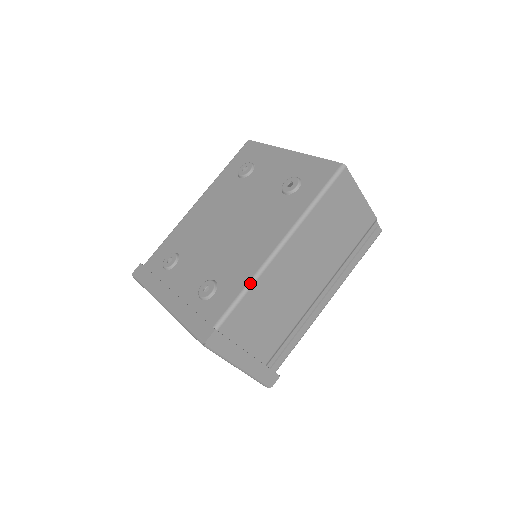
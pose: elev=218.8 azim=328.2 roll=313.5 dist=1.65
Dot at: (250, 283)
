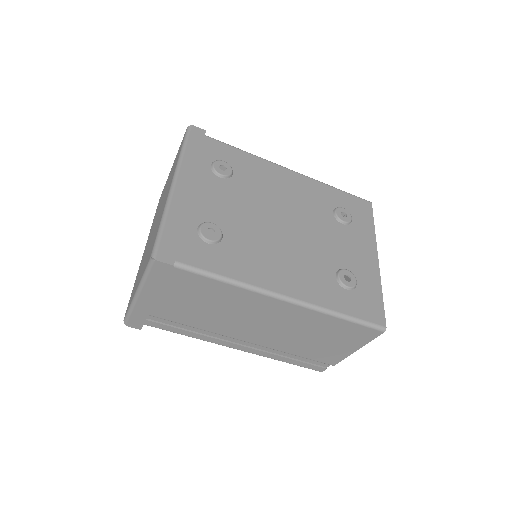
Dot at: (236, 282)
